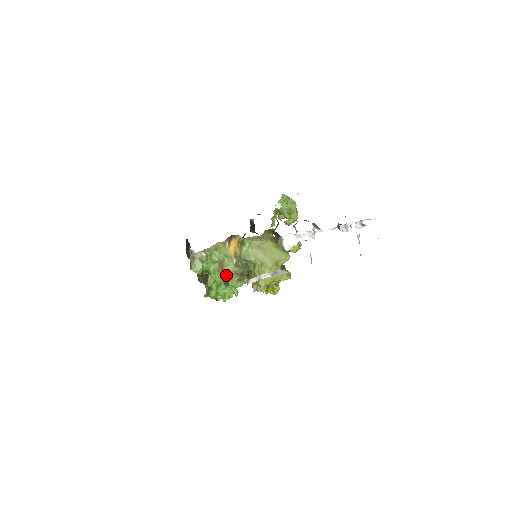
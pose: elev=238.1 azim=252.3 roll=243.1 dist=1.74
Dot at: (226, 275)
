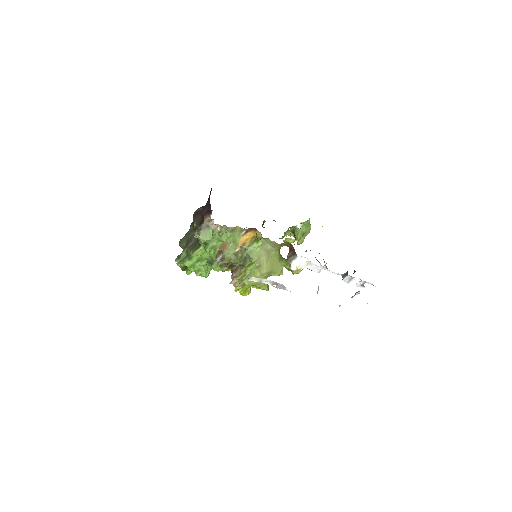
Dot at: (221, 257)
